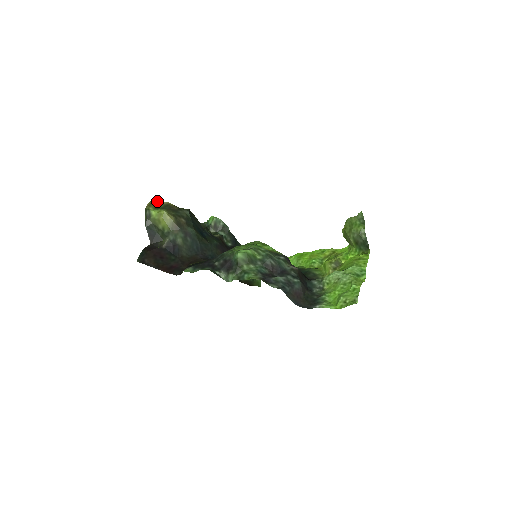
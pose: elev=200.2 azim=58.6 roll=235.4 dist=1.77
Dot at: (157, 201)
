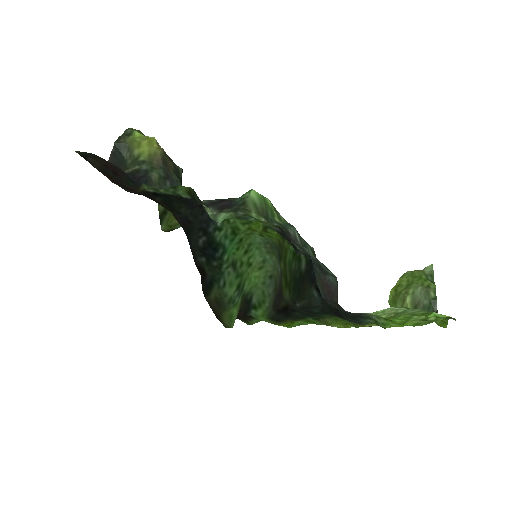
Dot at: occluded
